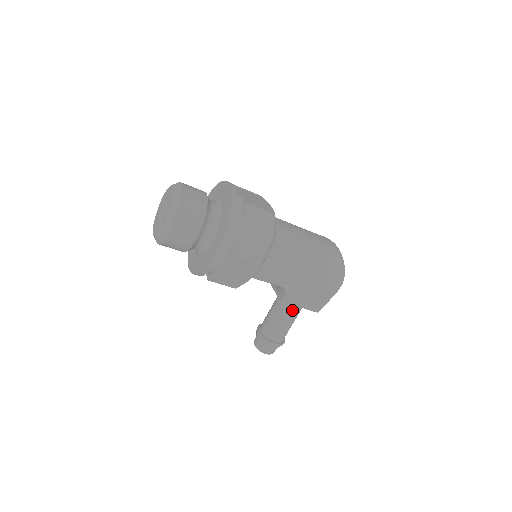
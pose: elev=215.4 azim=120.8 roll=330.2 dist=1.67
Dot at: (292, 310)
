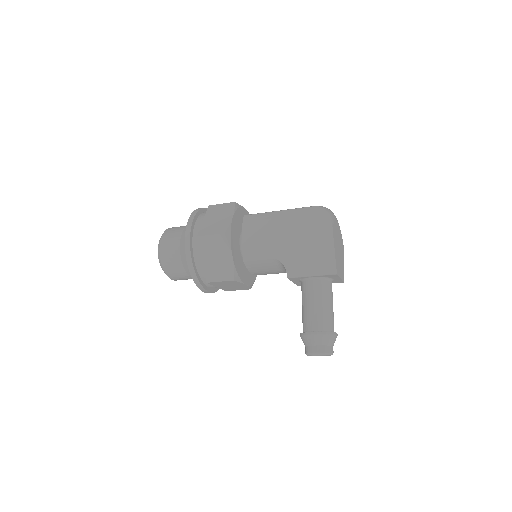
Dot at: (311, 286)
